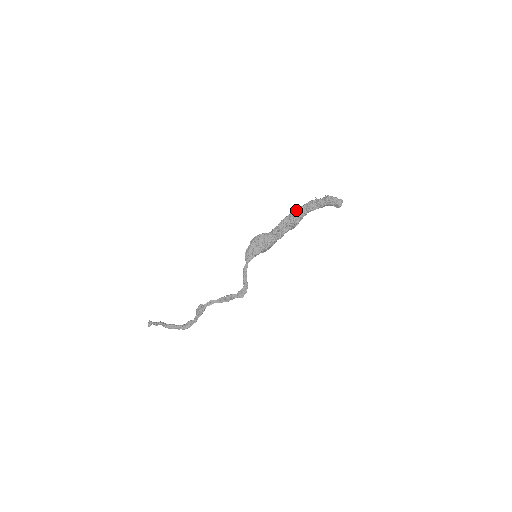
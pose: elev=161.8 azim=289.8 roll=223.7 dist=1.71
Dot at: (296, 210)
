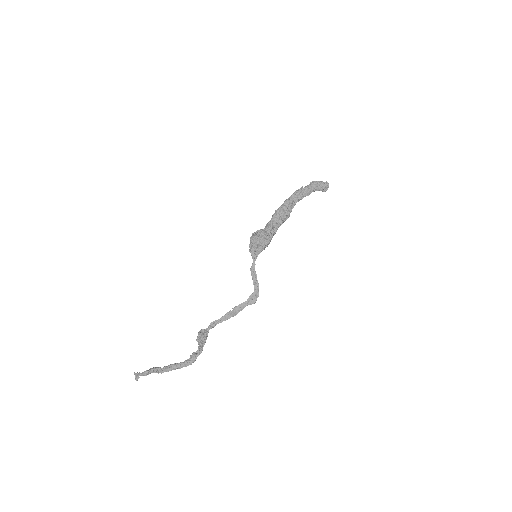
Dot at: (286, 201)
